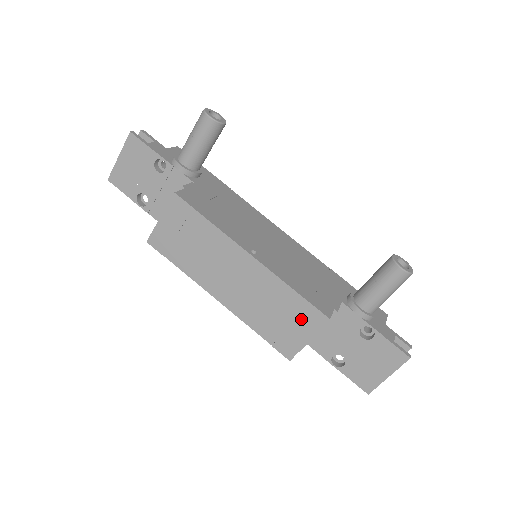
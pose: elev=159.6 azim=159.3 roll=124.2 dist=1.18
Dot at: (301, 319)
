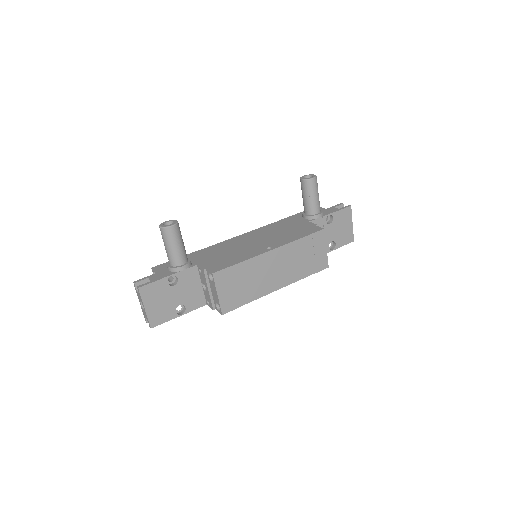
Dot at: (316, 245)
